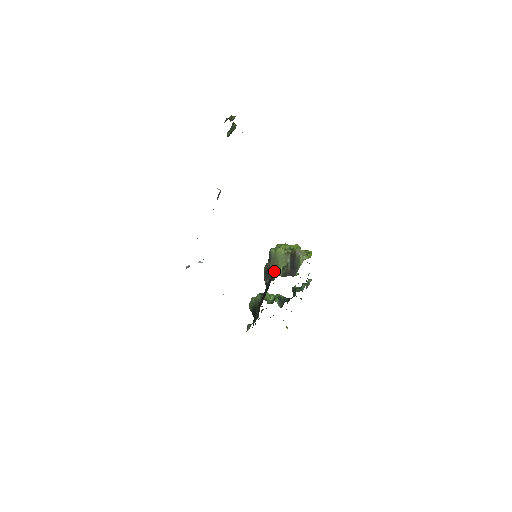
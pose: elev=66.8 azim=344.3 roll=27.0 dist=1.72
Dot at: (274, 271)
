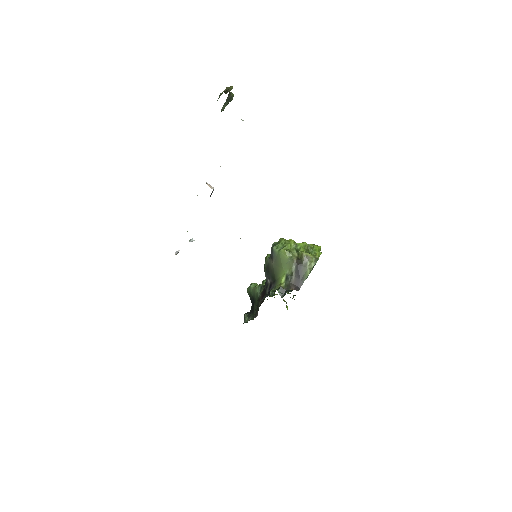
Dot at: (276, 275)
